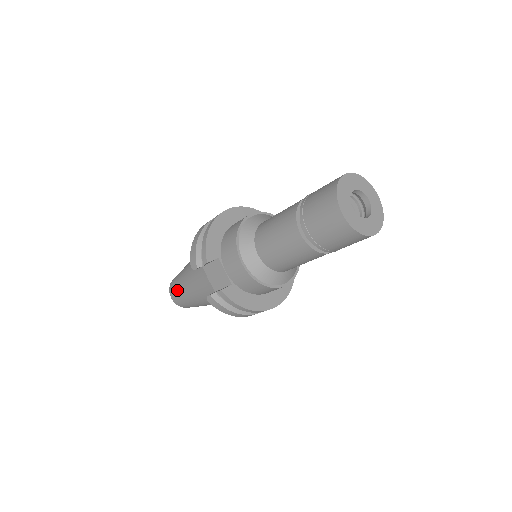
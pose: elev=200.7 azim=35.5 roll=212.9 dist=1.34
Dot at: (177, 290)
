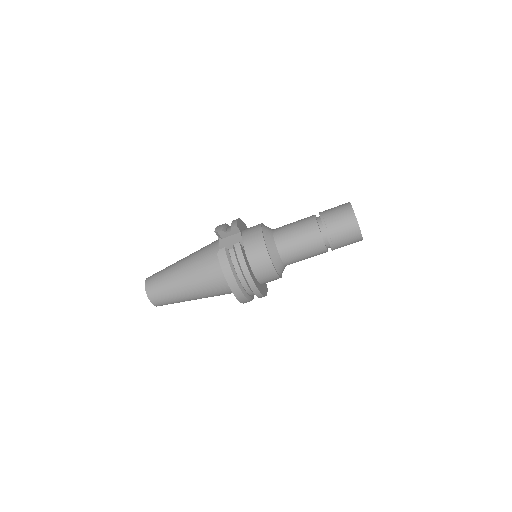
Dot at: (162, 273)
